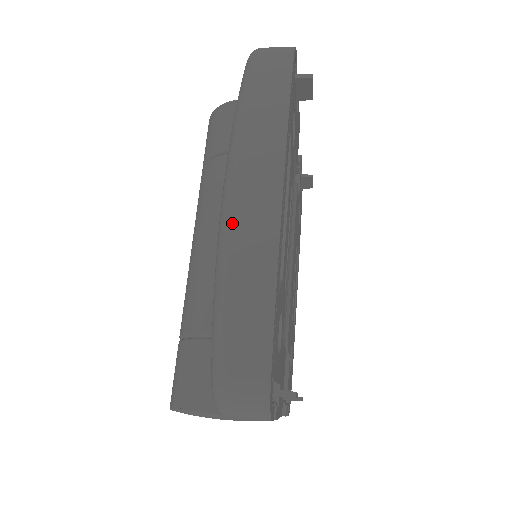
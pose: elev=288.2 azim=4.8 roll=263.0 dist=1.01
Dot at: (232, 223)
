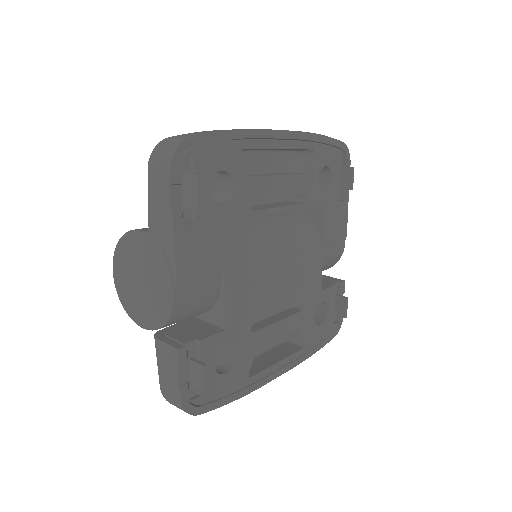
Dot at: occluded
